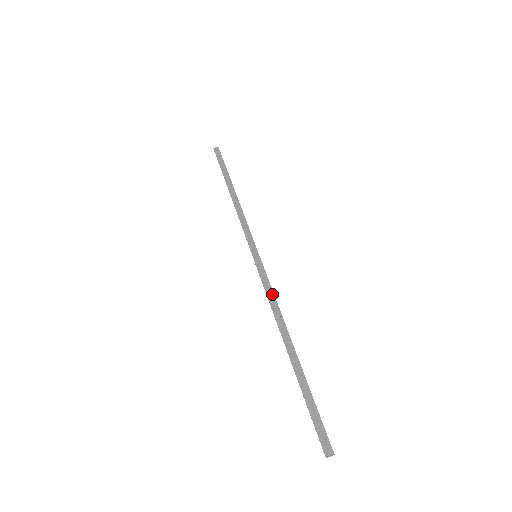
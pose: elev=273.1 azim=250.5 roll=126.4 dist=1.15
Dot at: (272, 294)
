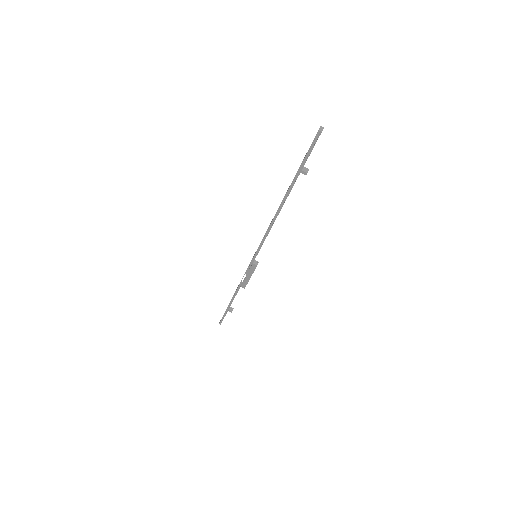
Dot at: (267, 229)
